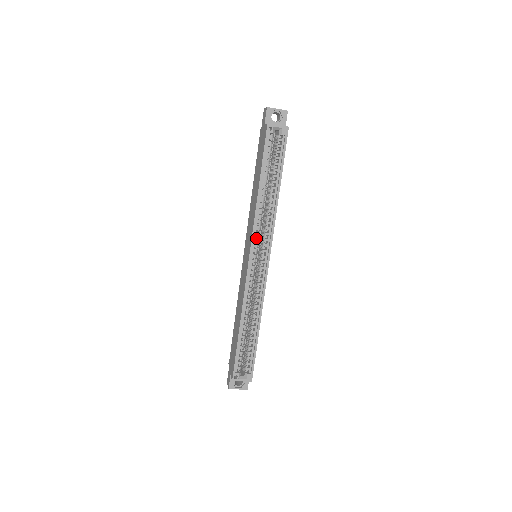
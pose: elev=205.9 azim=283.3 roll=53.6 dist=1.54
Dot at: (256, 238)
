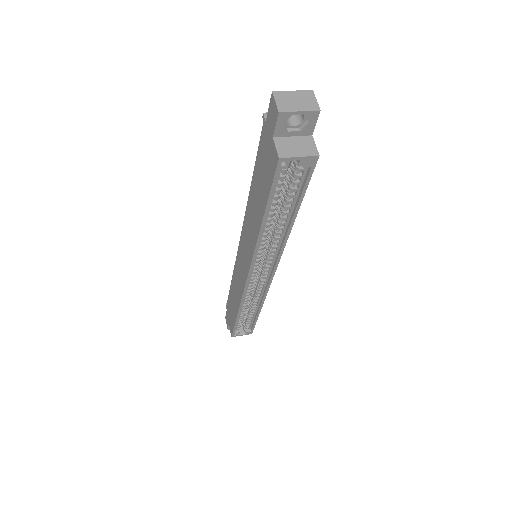
Dot at: (256, 261)
